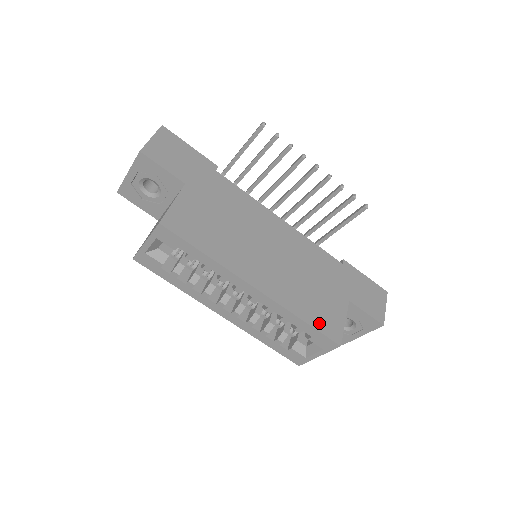
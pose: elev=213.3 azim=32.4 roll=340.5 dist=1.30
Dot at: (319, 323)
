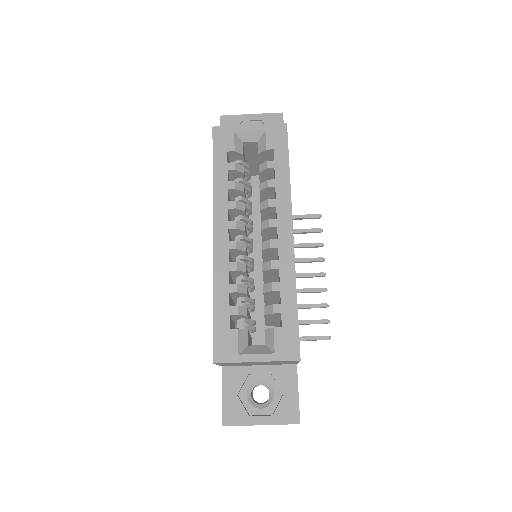
Dot at: occluded
